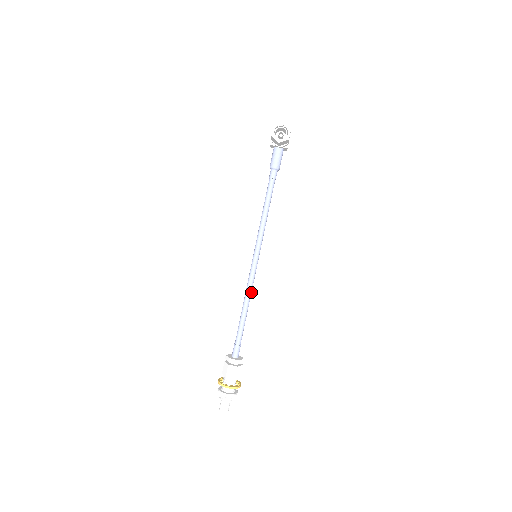
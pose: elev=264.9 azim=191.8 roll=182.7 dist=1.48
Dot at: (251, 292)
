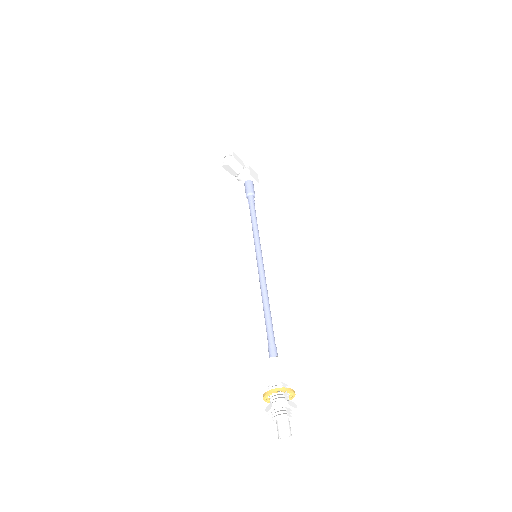
Dot at: (266, 289)
